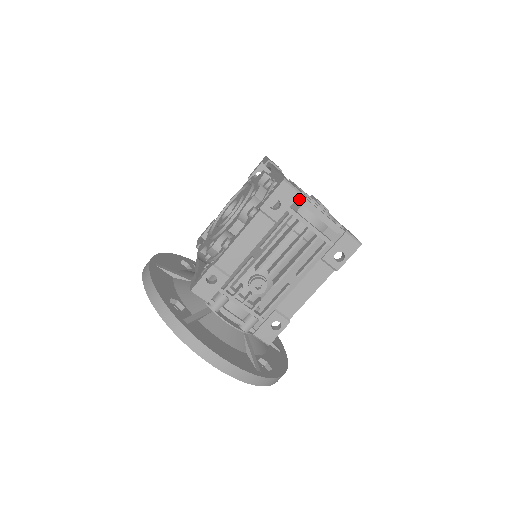
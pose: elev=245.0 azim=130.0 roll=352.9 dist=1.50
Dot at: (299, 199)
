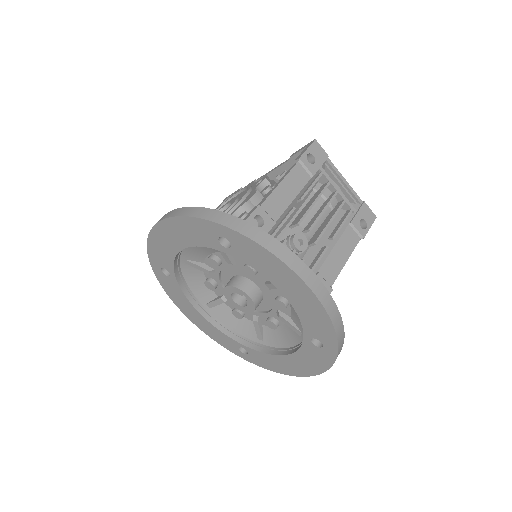
Dot at: (326, 163)
